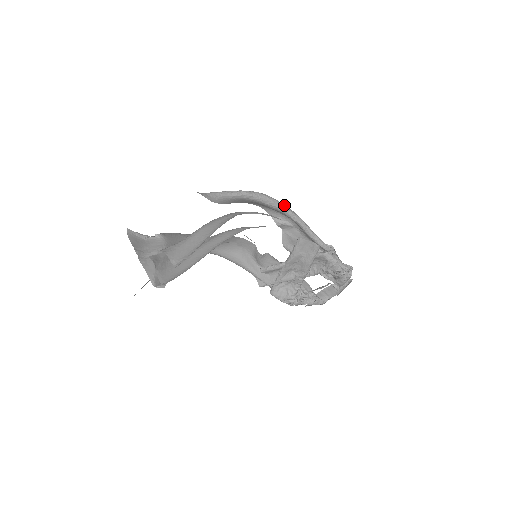
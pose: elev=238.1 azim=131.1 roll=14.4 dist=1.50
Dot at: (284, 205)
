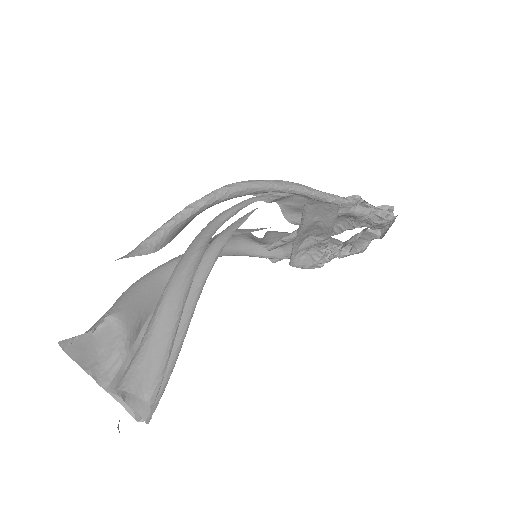
Dot at: (268, 182)
